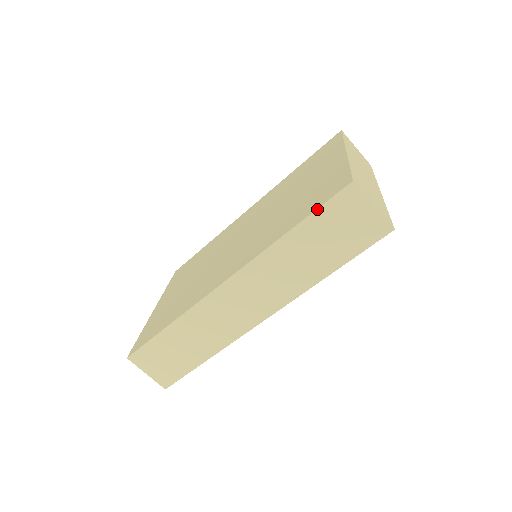
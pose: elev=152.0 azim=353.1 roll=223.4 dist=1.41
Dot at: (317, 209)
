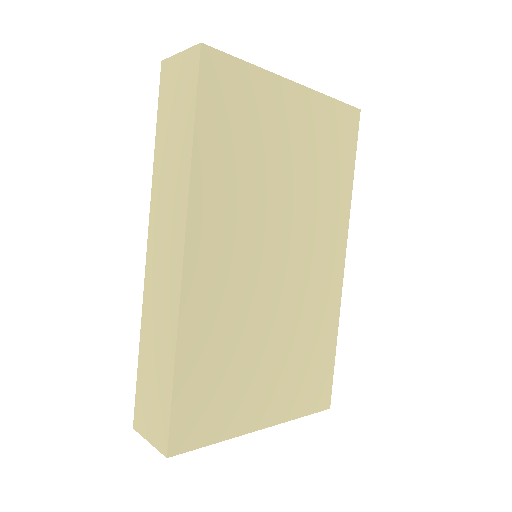
Dot at: (158, 108)
